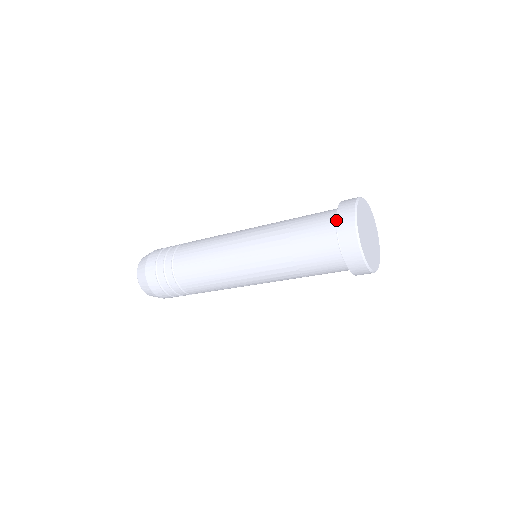
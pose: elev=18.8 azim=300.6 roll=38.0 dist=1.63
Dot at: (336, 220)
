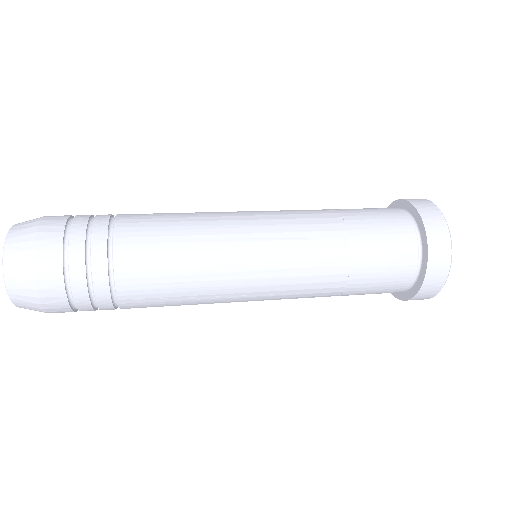
Dot at: (417, 266)
